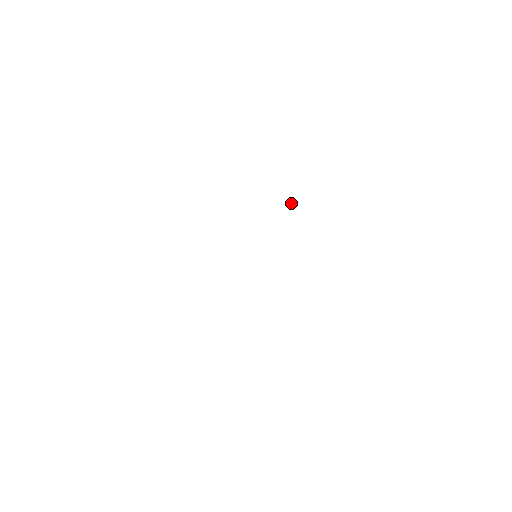
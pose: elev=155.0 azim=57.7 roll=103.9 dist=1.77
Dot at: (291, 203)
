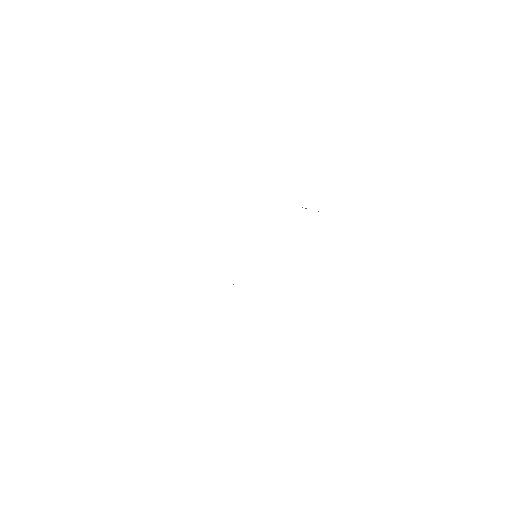
Dot at: (306, 208)
